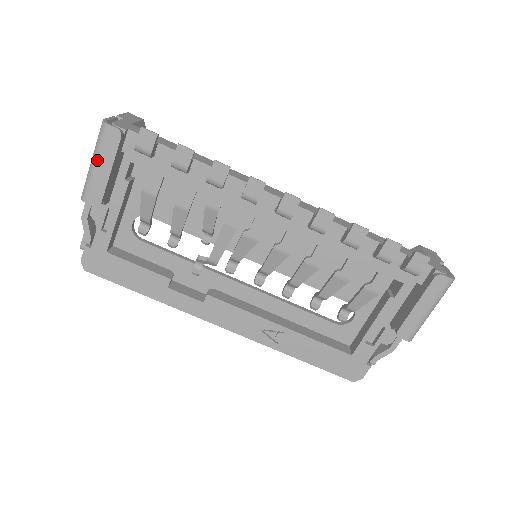
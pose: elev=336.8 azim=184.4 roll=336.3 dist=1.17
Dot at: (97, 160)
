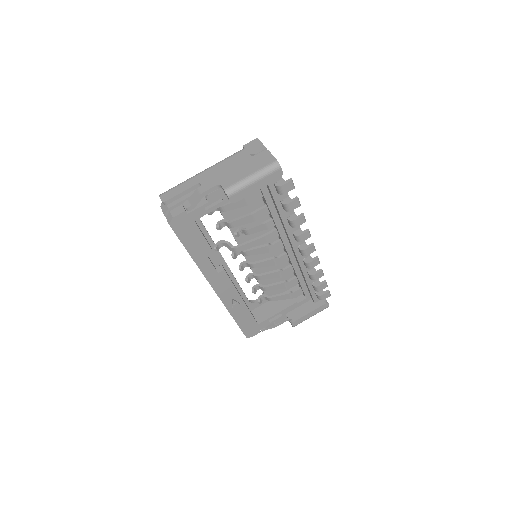
Dot at: (258, 180)
